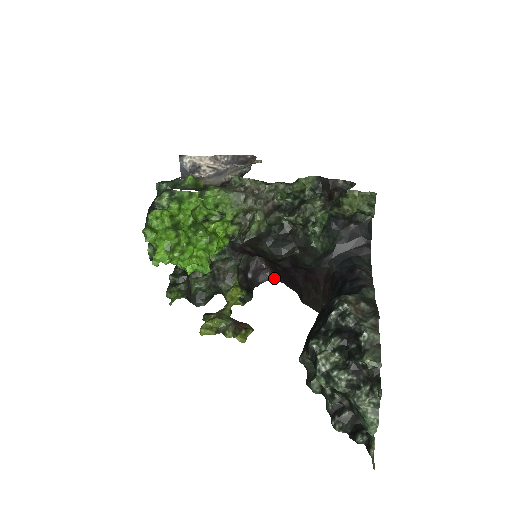
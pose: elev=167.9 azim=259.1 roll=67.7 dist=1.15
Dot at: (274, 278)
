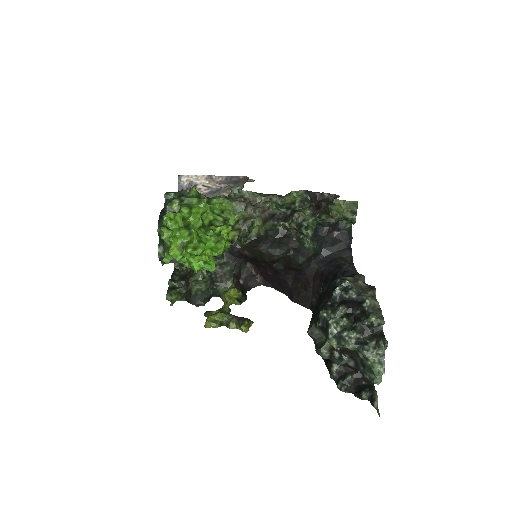
Dot at: (263, 284)
